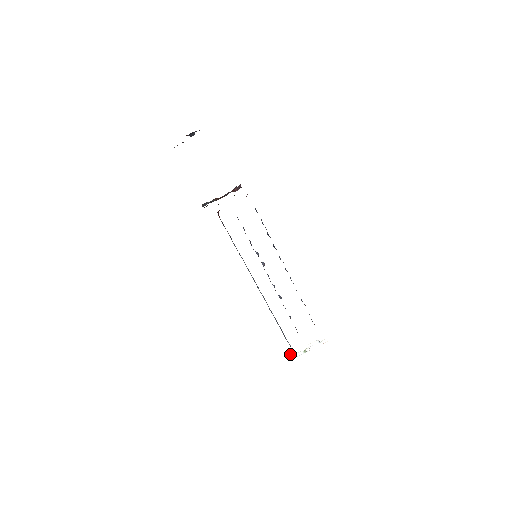
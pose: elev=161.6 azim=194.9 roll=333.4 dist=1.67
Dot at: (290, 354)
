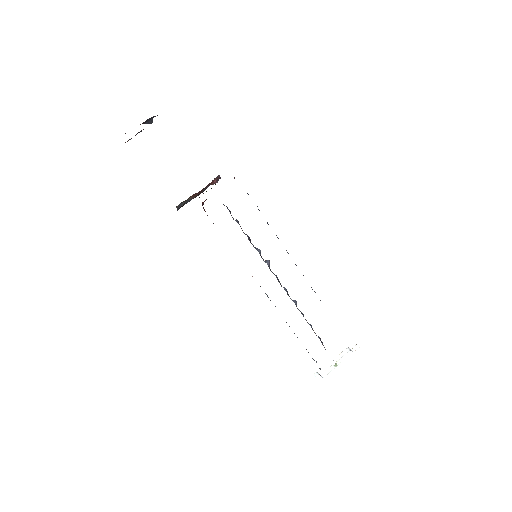
Dot at: (318, 373)
